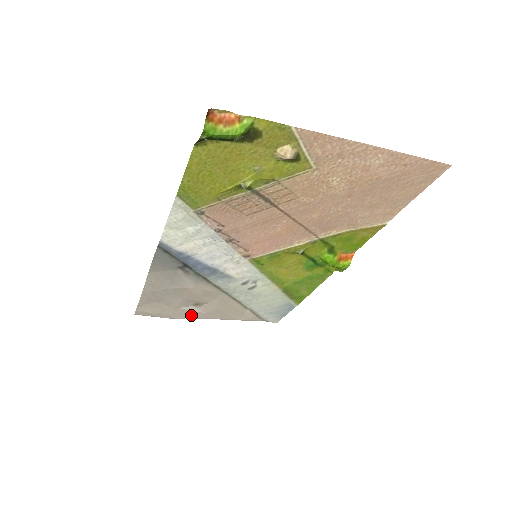
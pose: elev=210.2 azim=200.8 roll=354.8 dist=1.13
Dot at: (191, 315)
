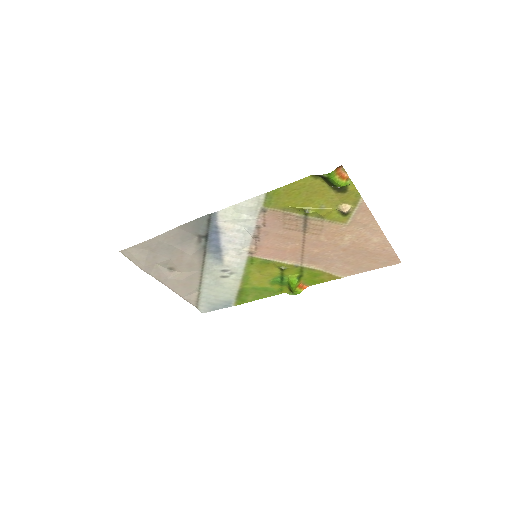
Dot at: (157, 275)
